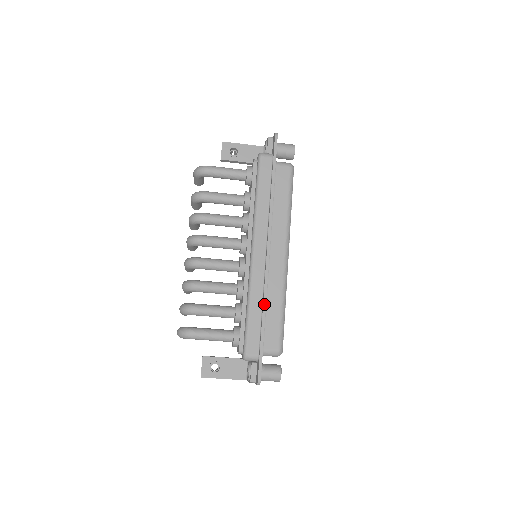
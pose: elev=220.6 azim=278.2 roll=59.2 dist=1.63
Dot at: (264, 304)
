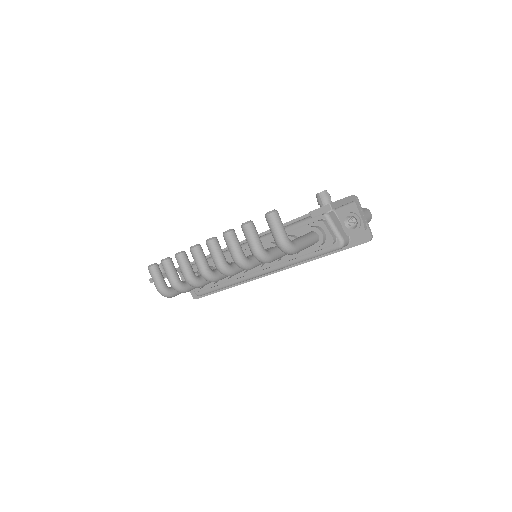
Dot at: occluded
